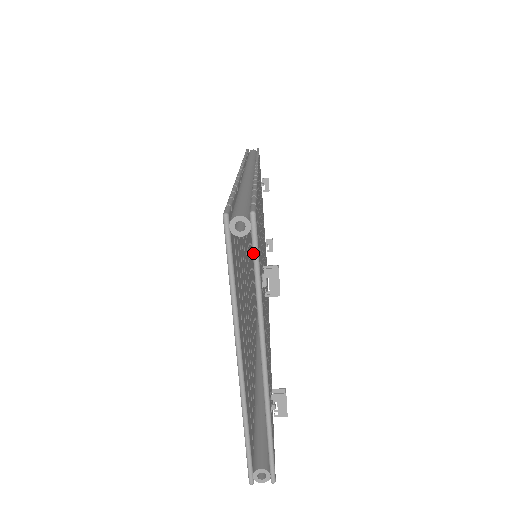
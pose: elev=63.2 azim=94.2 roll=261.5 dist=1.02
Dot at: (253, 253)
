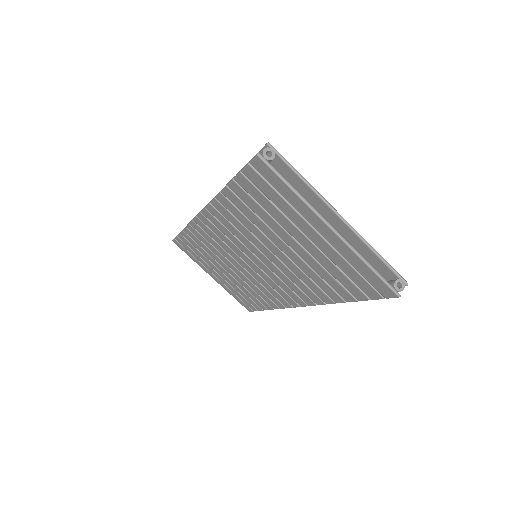
Dot at: (286, 163)
